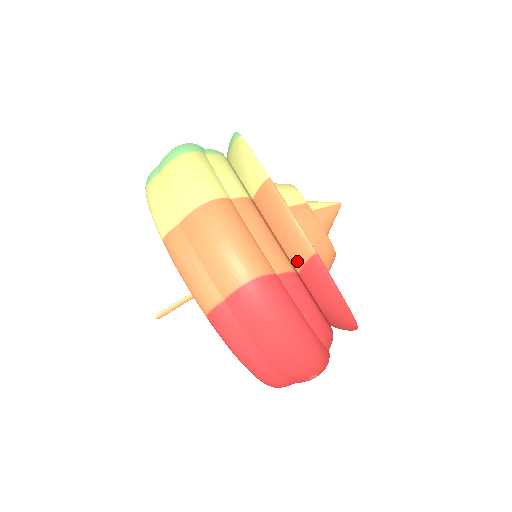
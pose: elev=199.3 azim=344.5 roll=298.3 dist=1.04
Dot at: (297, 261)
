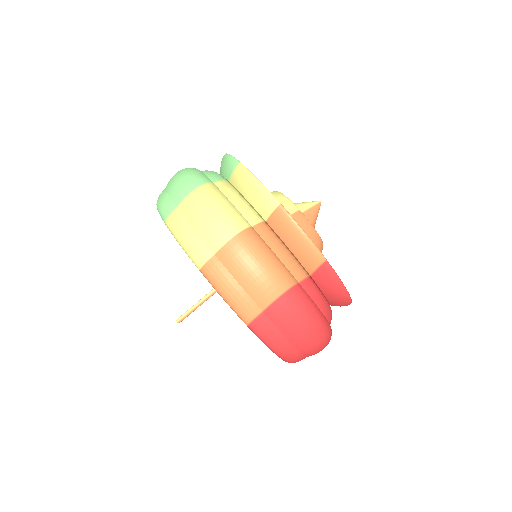
Dot at: (310, 268)
